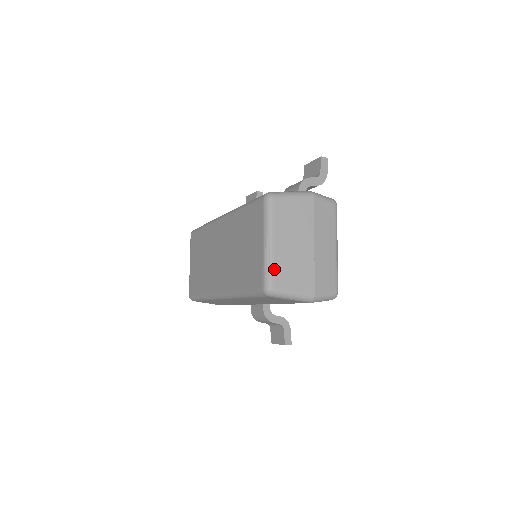
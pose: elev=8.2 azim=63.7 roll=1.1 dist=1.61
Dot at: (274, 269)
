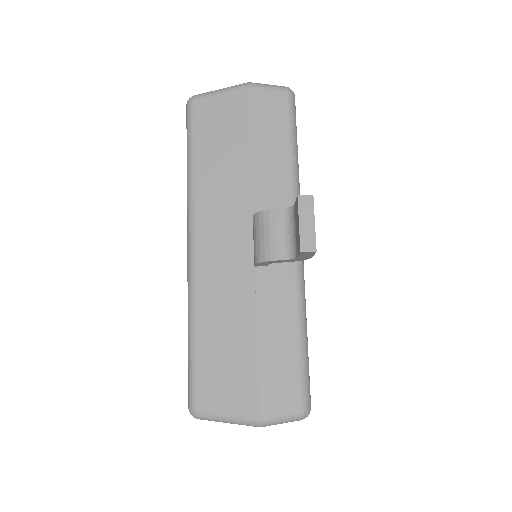
Dot at: occluded
